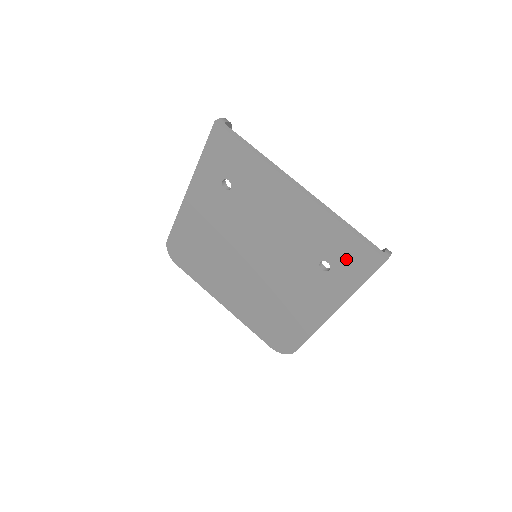
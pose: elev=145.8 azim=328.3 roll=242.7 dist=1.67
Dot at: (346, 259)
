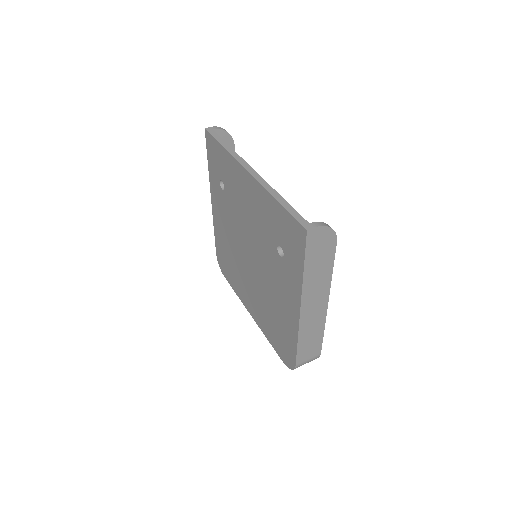
Dot at: (287, 238)
